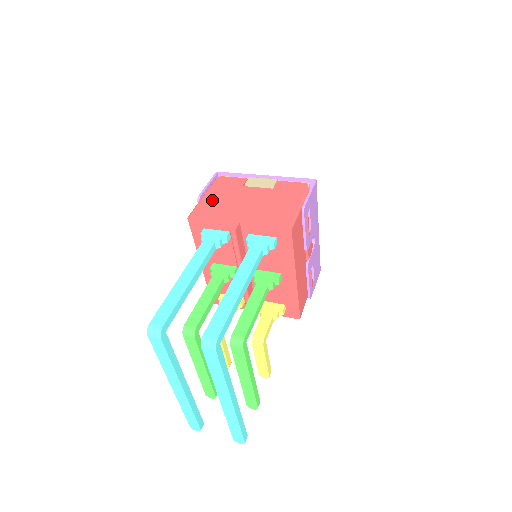
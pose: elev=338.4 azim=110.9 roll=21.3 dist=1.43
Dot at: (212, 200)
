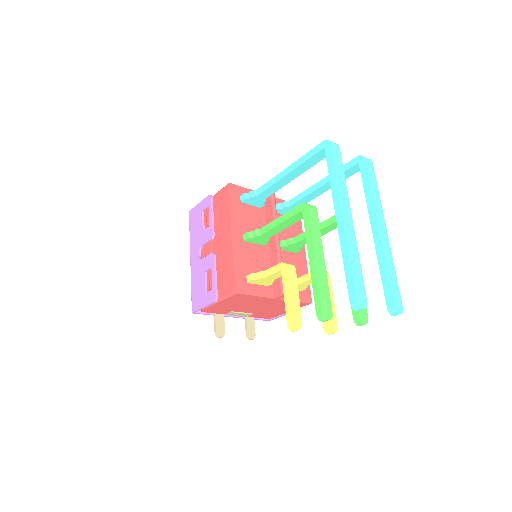
Dot at: occluded
